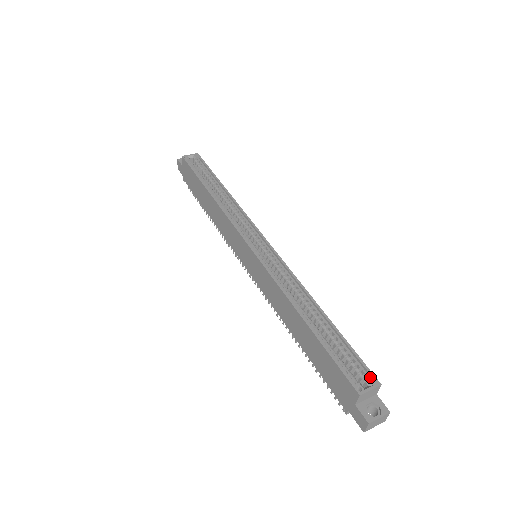
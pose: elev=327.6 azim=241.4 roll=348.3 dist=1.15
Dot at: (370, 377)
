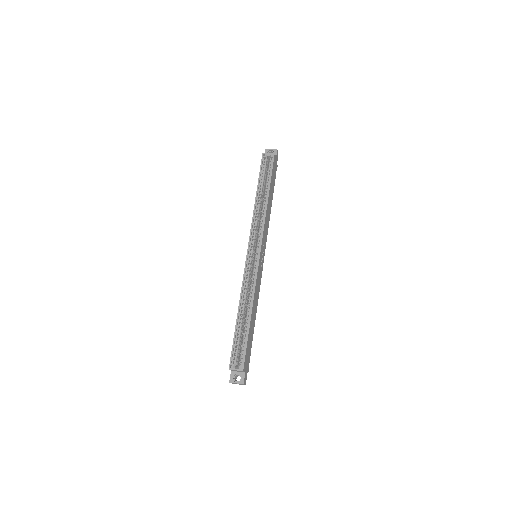
Dot at: (243, 364)
